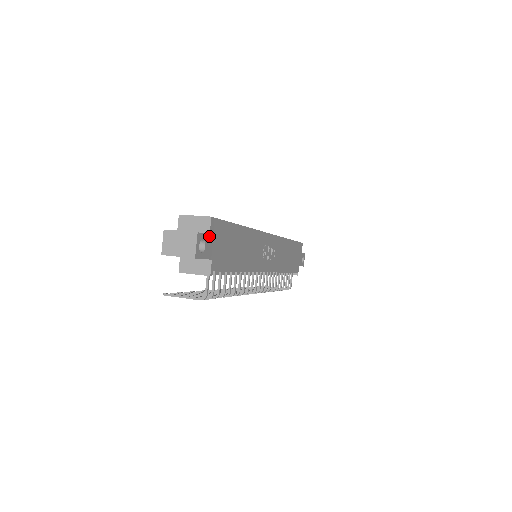
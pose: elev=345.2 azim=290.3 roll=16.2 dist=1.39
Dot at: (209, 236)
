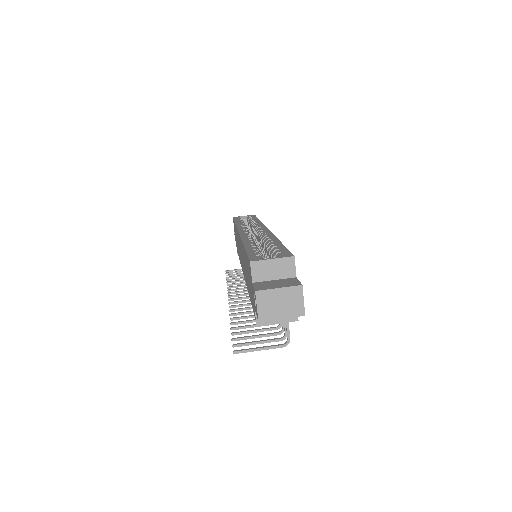
Dot at: (296, 279)
